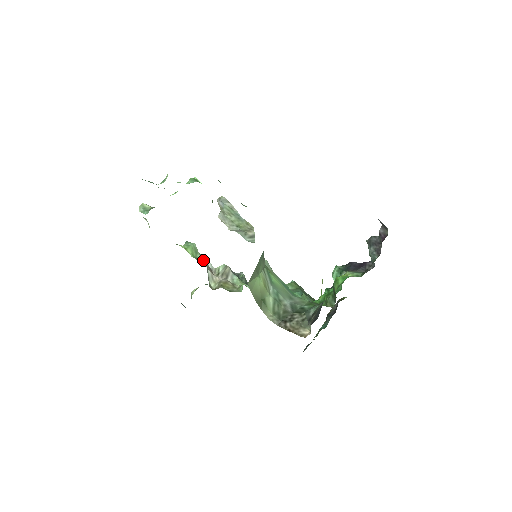
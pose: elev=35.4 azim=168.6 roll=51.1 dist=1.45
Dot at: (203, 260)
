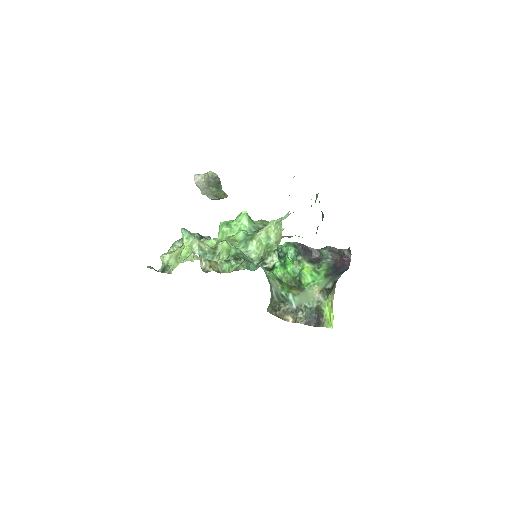
Dot at: occluded
